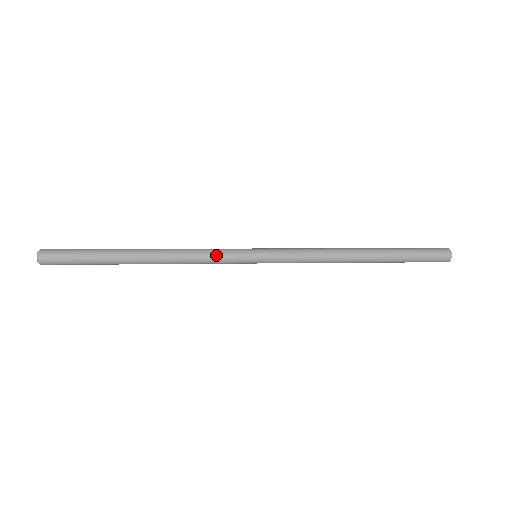
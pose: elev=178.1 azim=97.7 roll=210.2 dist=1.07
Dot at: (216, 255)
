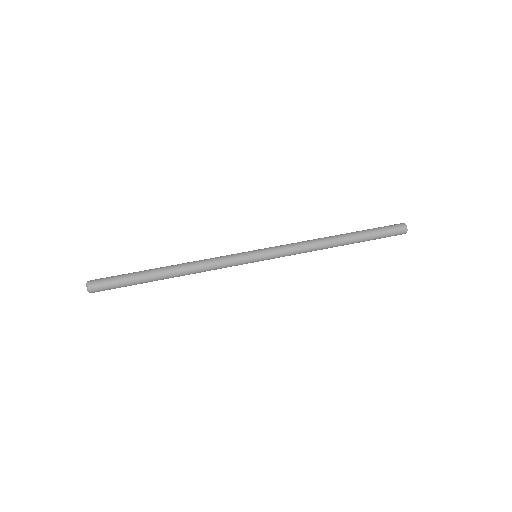
Dot at: (226, 266)
